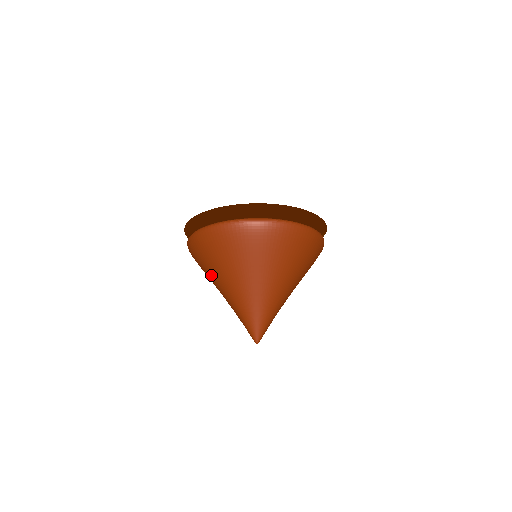
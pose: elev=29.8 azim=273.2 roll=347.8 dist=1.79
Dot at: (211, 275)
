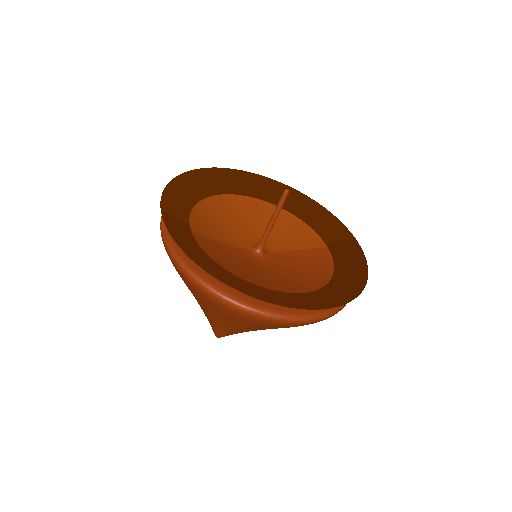
Dot at: (193, 295)
